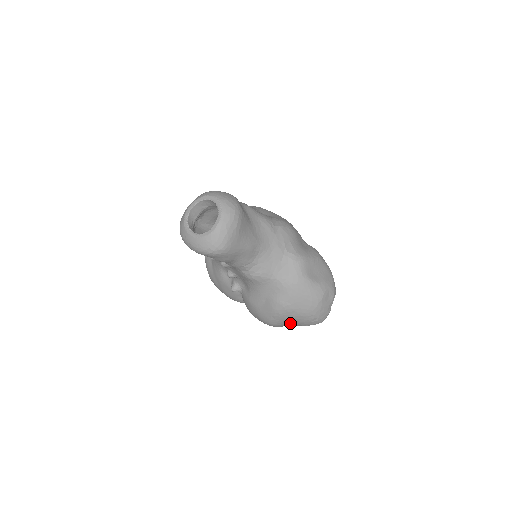
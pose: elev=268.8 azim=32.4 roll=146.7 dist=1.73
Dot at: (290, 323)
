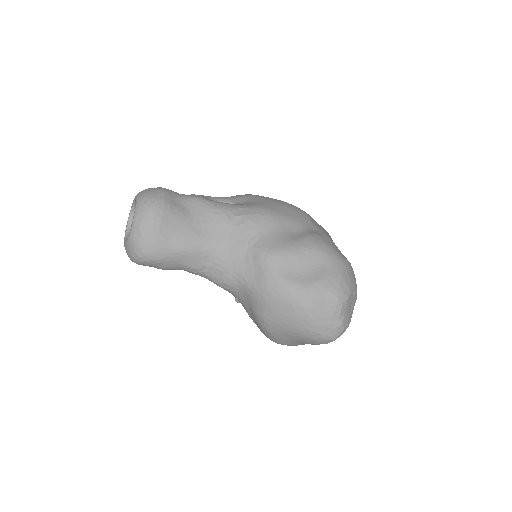
Dot at: (294, 341)
